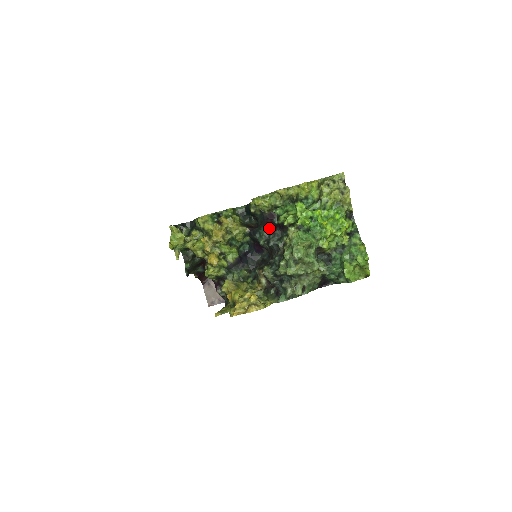
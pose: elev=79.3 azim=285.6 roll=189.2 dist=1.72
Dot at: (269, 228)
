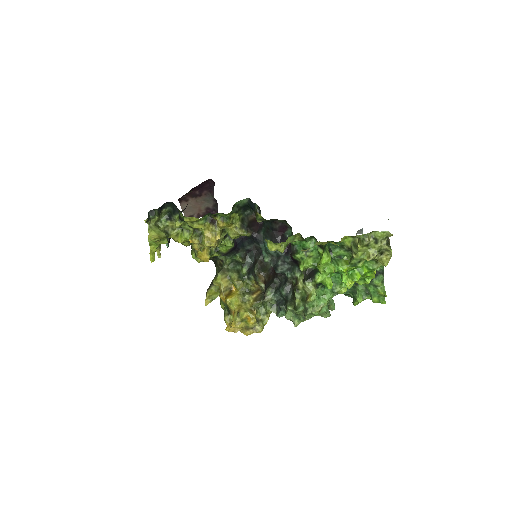
Dot at: occluded
